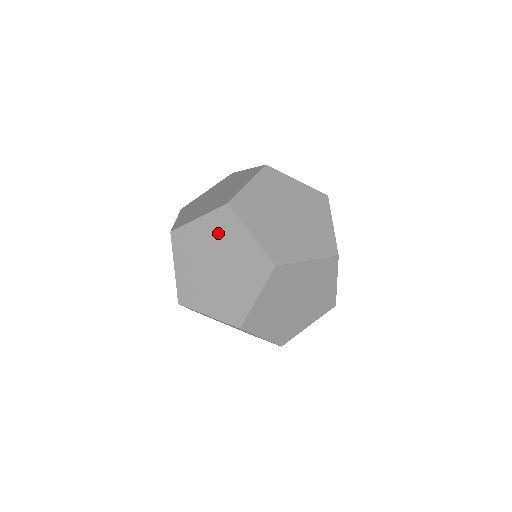
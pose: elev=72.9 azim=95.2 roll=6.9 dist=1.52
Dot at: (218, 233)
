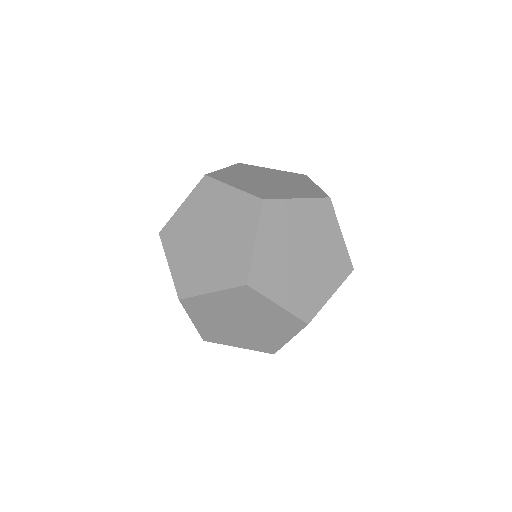
Dot at: (234, 214)
